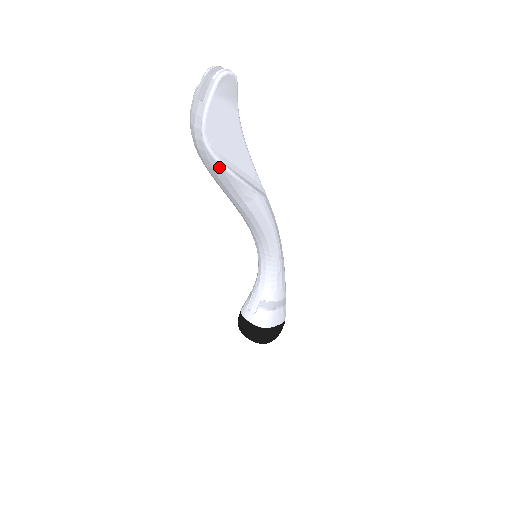
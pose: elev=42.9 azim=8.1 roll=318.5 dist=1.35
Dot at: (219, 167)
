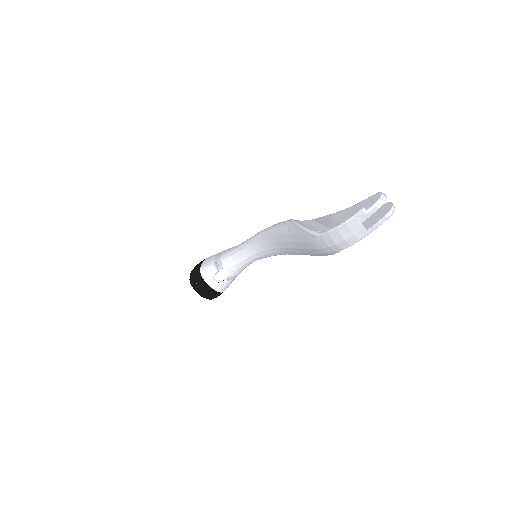
Dot at: occluded
